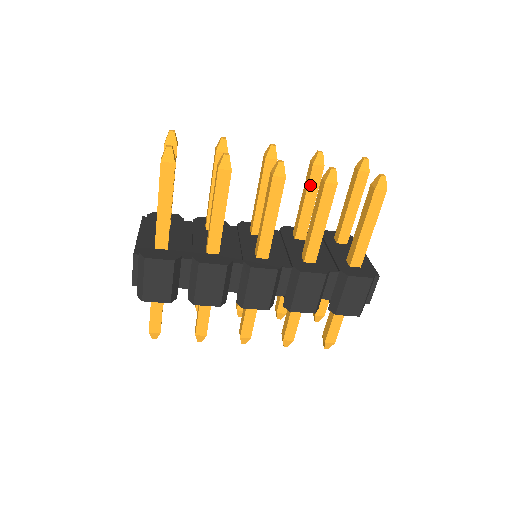
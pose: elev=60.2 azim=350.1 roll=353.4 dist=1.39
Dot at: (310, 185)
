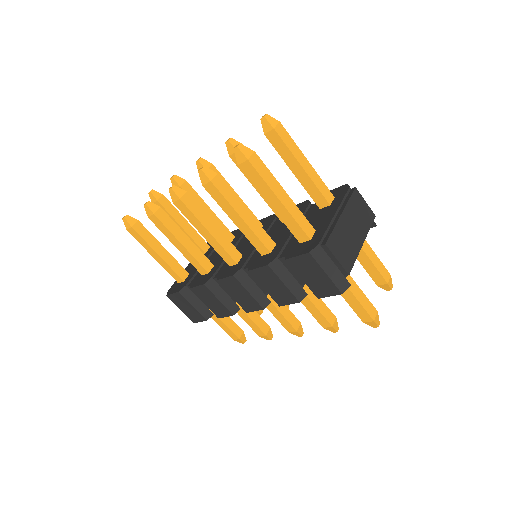
Dot at: occluded
